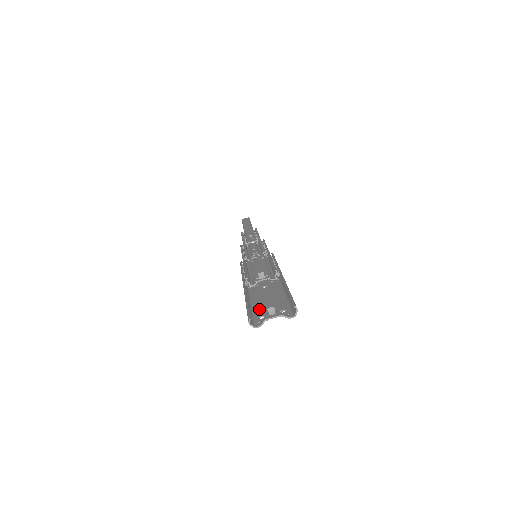
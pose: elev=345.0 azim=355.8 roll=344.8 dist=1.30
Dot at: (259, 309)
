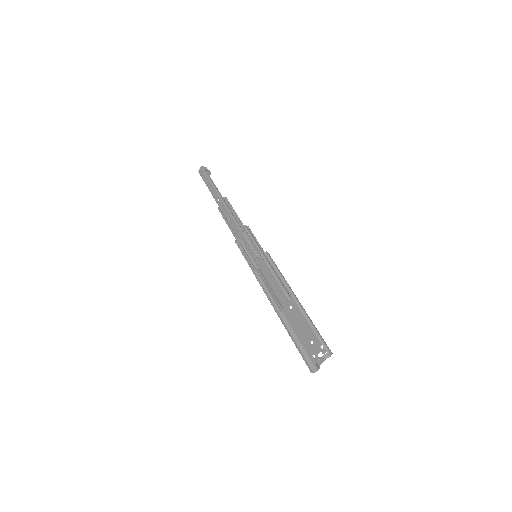
Dot at: (306, 345)
